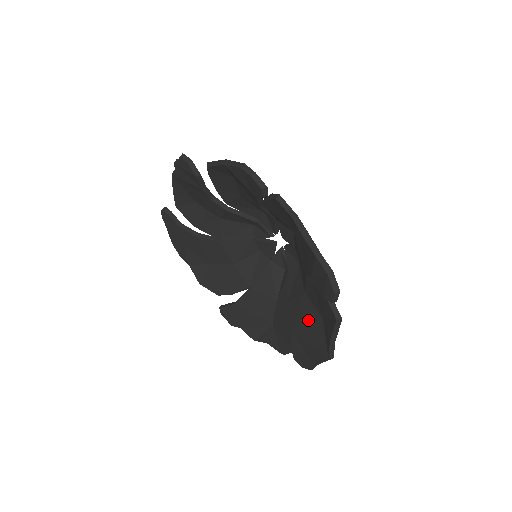
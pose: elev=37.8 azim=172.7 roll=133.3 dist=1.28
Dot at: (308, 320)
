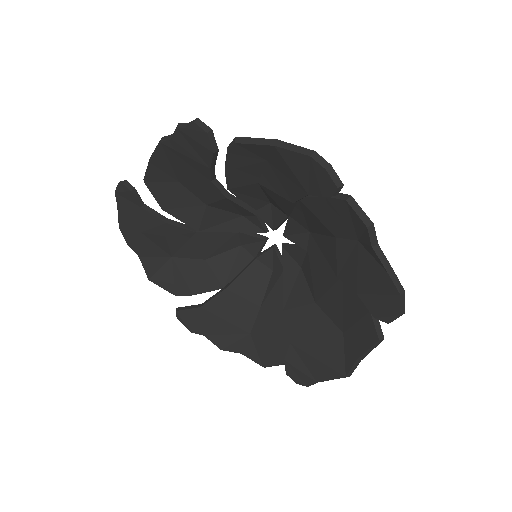
Dot at: (318, 334)
